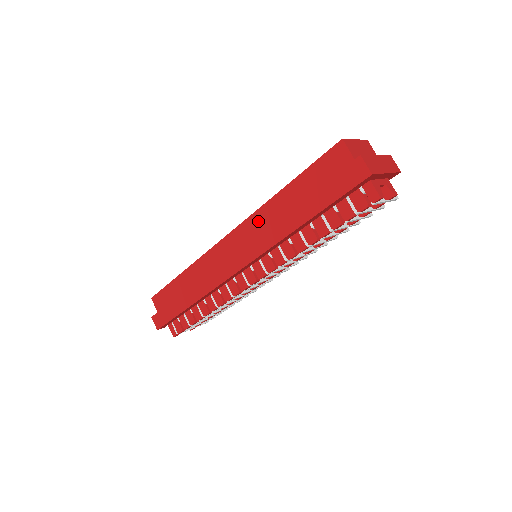
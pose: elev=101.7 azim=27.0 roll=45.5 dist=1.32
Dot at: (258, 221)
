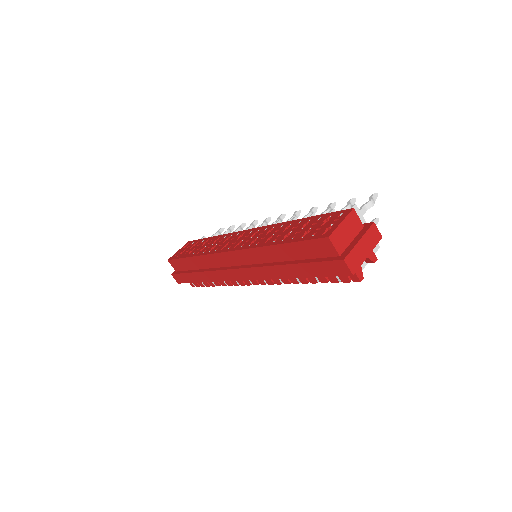
Dot at: (256, 255)
